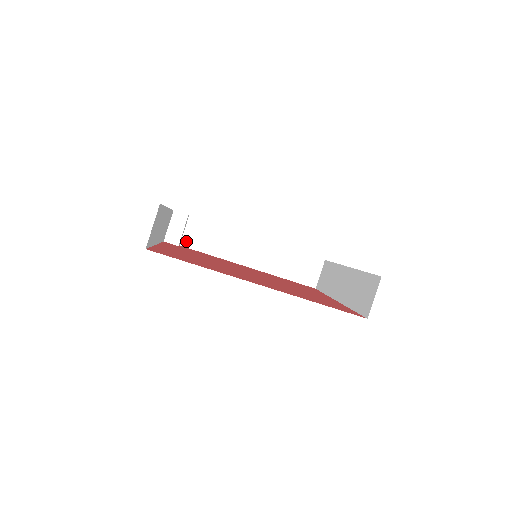
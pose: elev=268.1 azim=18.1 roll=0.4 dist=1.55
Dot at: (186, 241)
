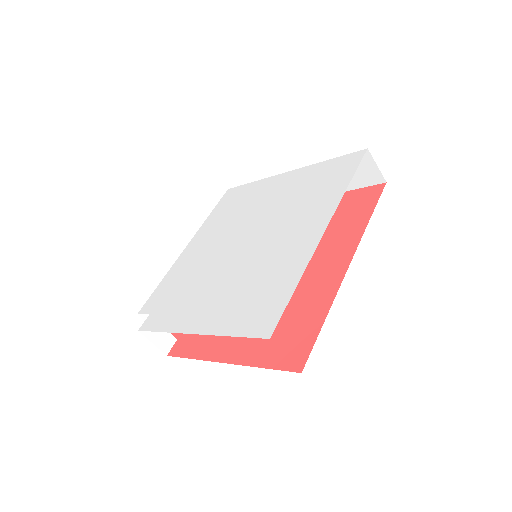
Dot at: occluded
